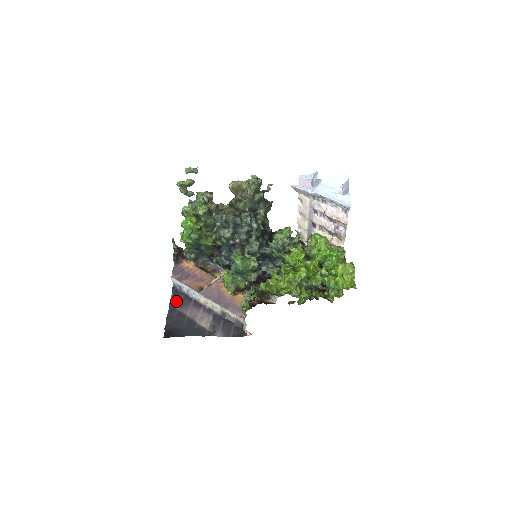
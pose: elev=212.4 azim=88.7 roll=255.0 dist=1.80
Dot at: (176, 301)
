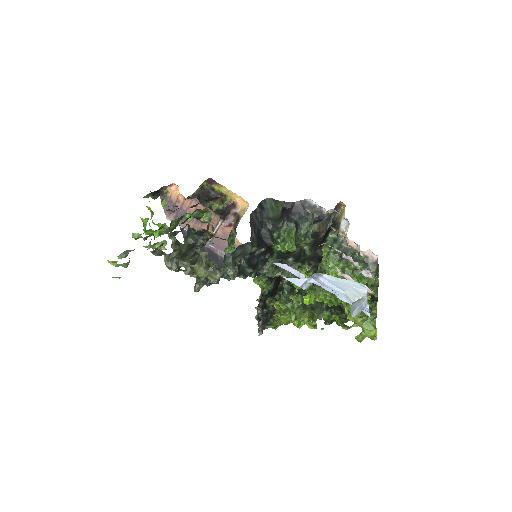
Dot at: occluded
